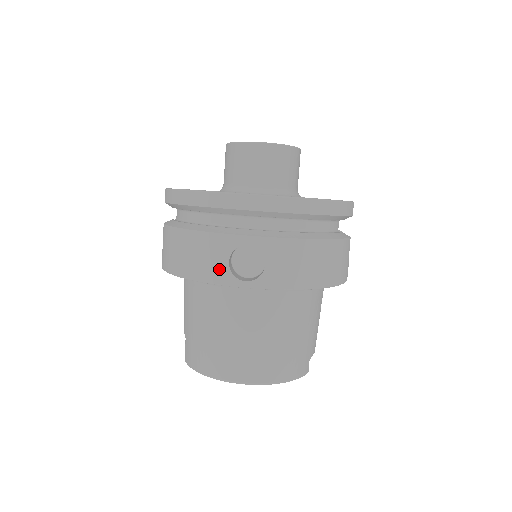
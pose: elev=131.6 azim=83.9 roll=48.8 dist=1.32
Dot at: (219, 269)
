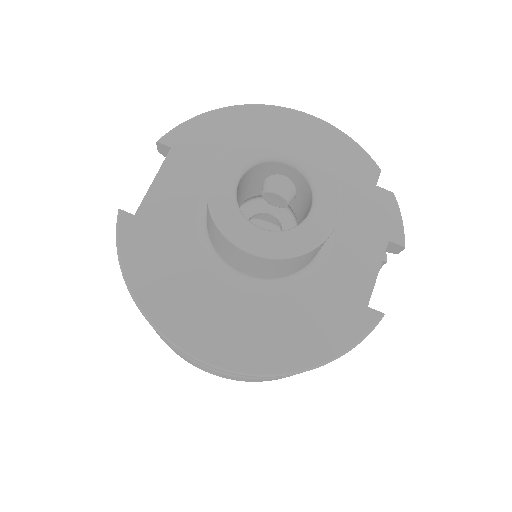
Dot at: (179, 355)
